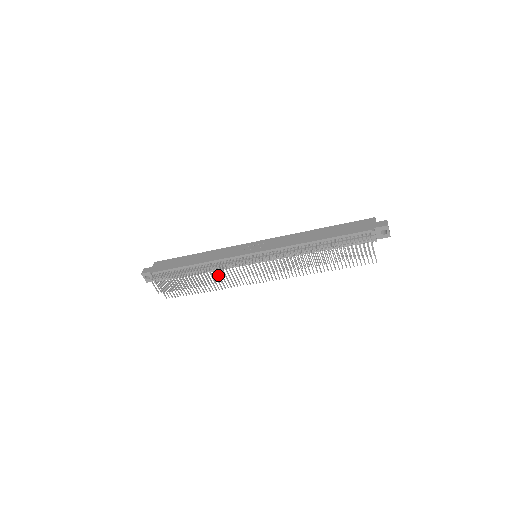
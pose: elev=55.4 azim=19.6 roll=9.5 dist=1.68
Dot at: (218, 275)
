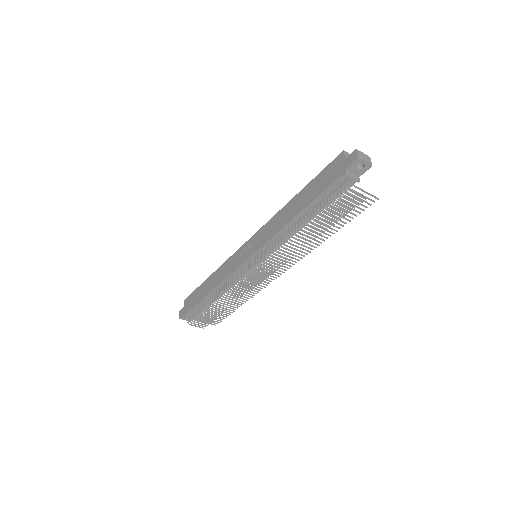
Dot at: occluded
